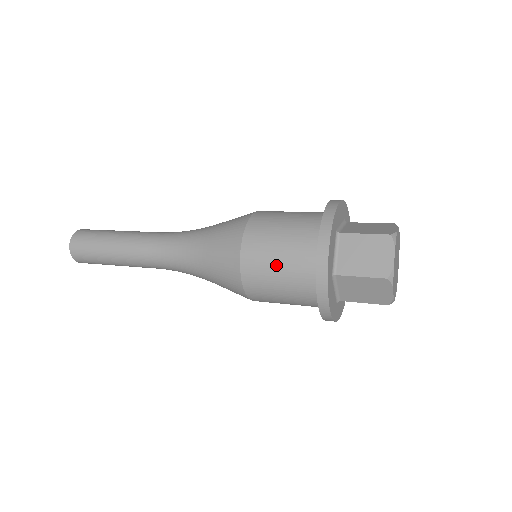
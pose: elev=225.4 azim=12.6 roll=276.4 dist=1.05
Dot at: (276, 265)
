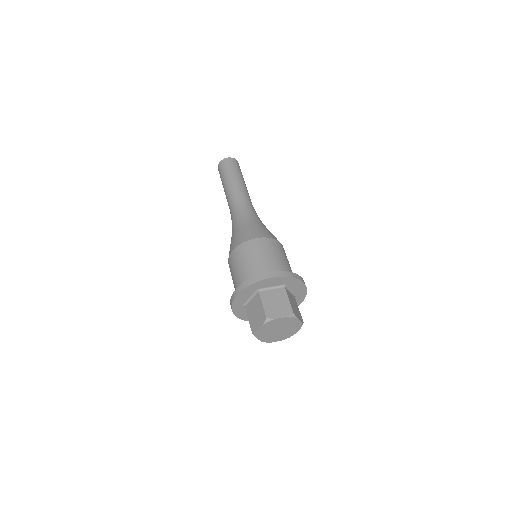
Dot at: (233, 276)
